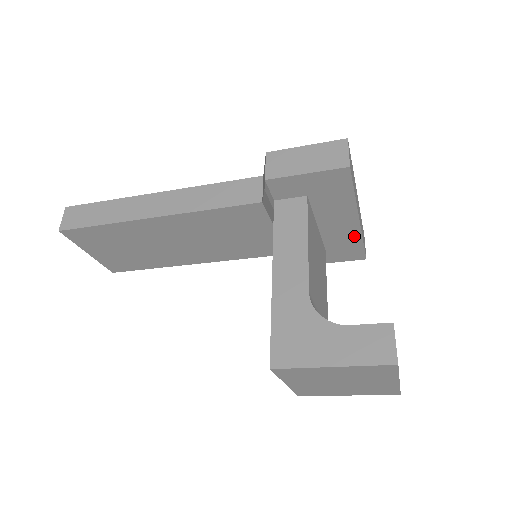
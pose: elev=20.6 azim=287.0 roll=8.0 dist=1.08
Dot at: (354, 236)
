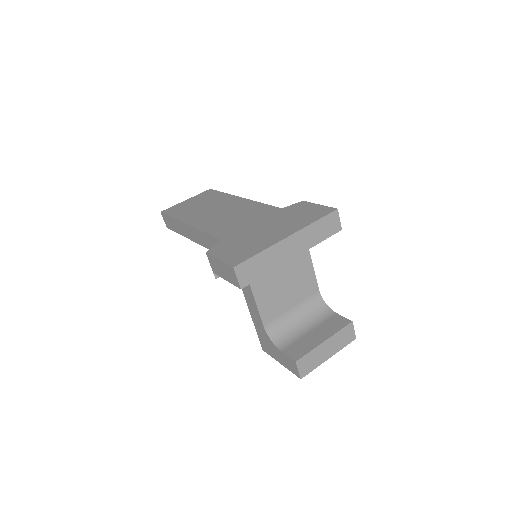
Dot at: occluded
